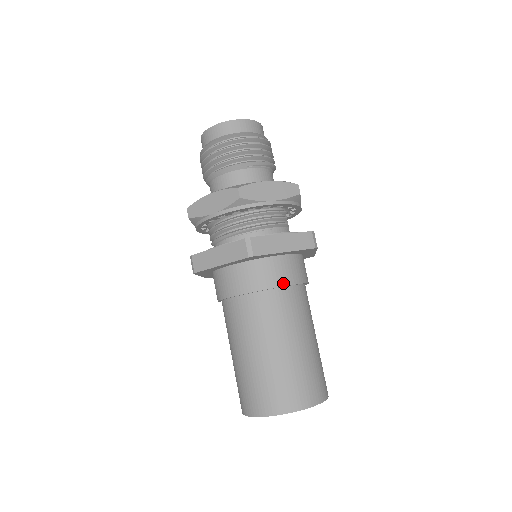
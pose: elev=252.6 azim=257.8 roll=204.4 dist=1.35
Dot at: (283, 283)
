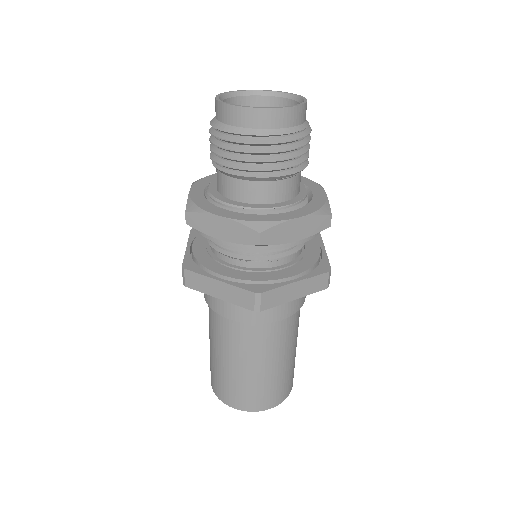
Dot at: (282, 317)
